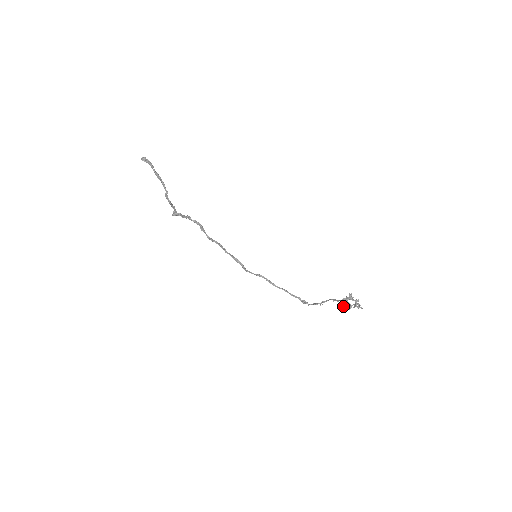
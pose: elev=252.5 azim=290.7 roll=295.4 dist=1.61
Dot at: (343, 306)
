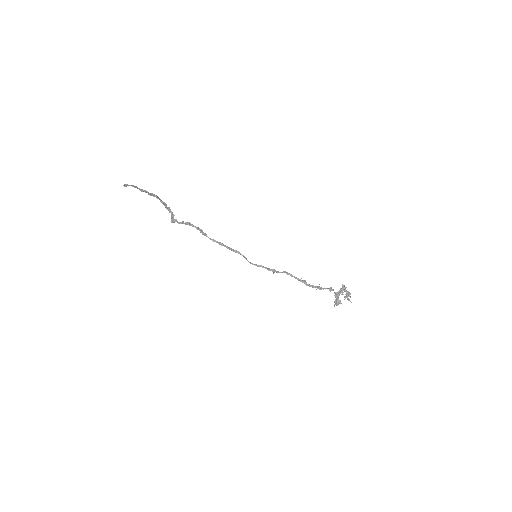
Dot at: (334, 302)
